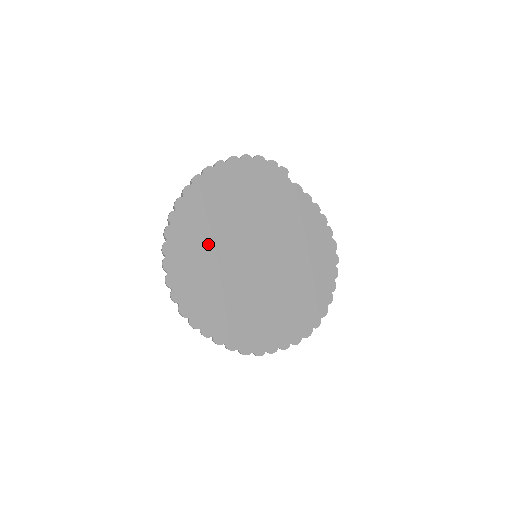
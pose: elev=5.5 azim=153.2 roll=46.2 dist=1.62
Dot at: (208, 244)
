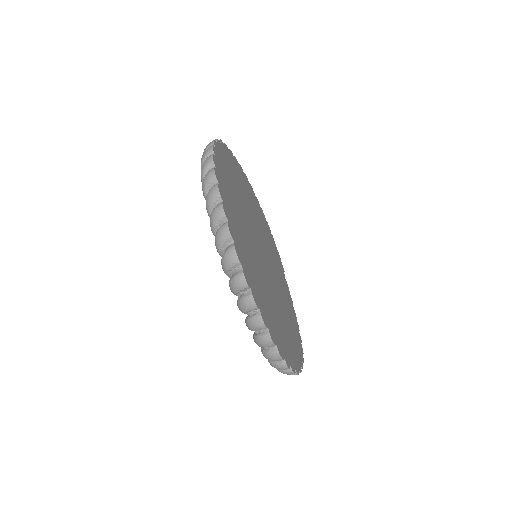
Dot at: (241, 191)
